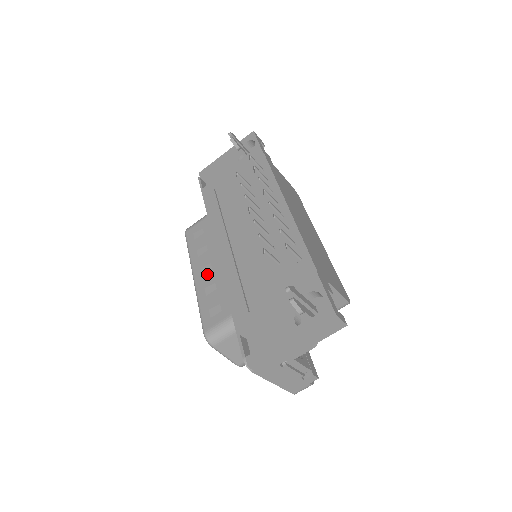
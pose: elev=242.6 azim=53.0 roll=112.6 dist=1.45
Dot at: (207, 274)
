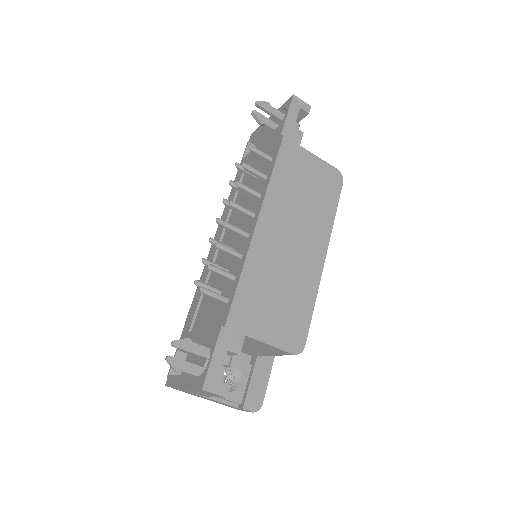
Dot at: occluded
